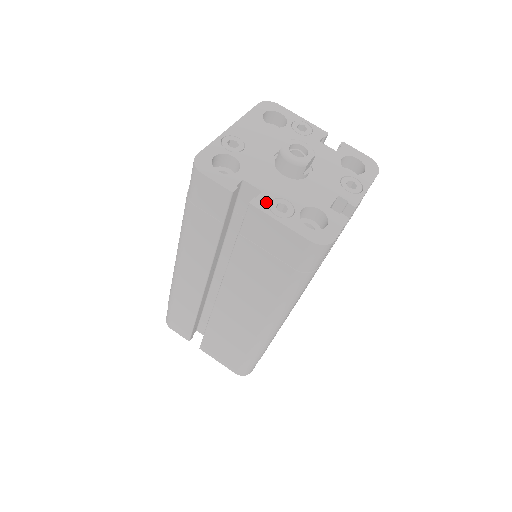
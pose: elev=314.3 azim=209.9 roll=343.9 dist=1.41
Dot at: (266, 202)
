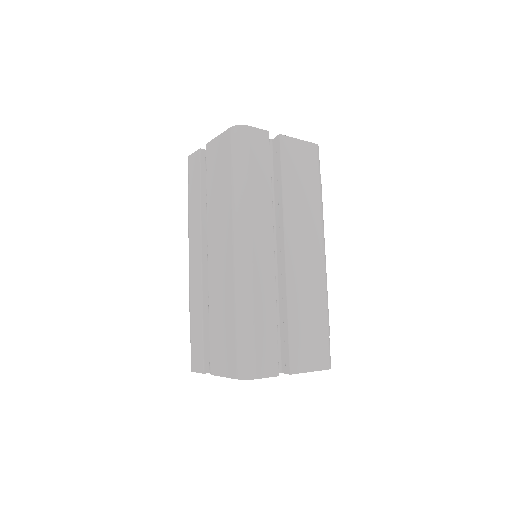
Dot at: occluded
